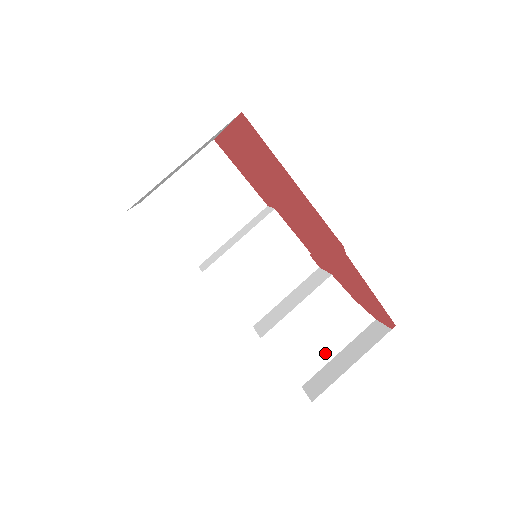
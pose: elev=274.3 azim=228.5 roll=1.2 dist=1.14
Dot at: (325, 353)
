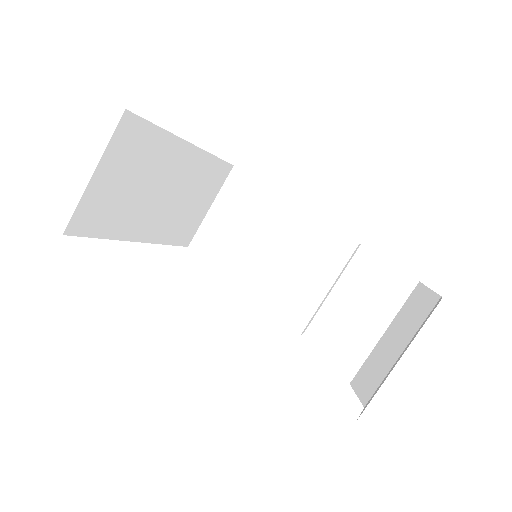
Dot at: (388, 358)
